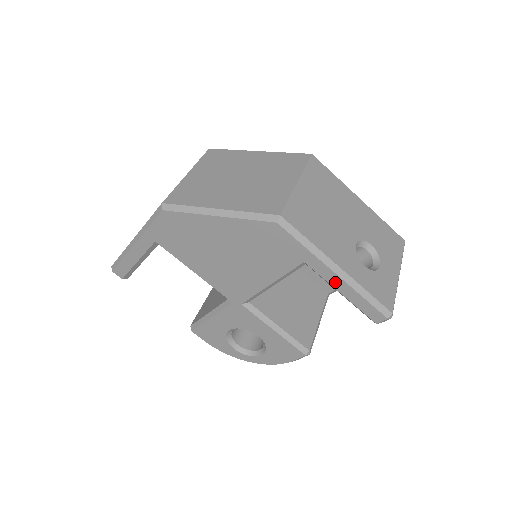
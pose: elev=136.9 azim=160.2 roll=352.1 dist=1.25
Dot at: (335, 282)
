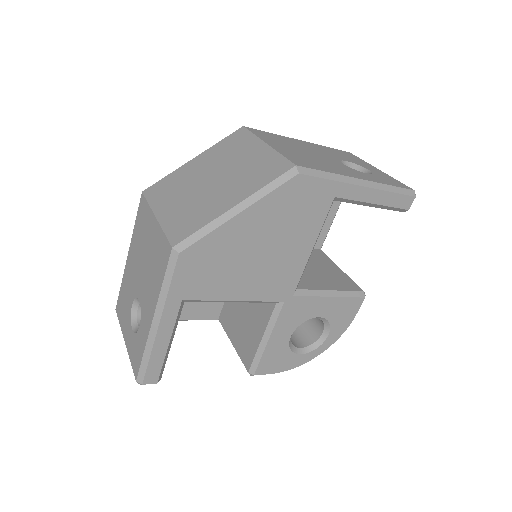
Dot at: (366, 196)
